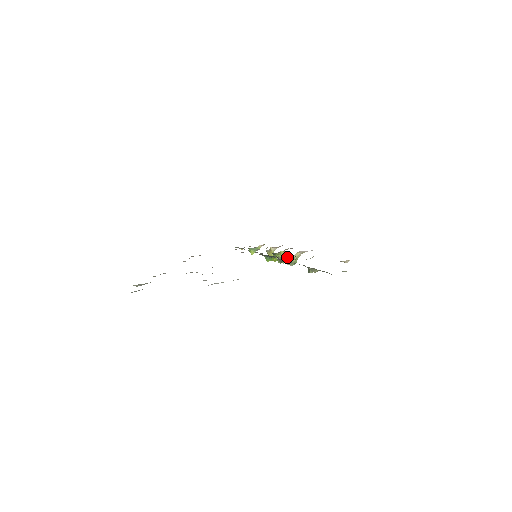
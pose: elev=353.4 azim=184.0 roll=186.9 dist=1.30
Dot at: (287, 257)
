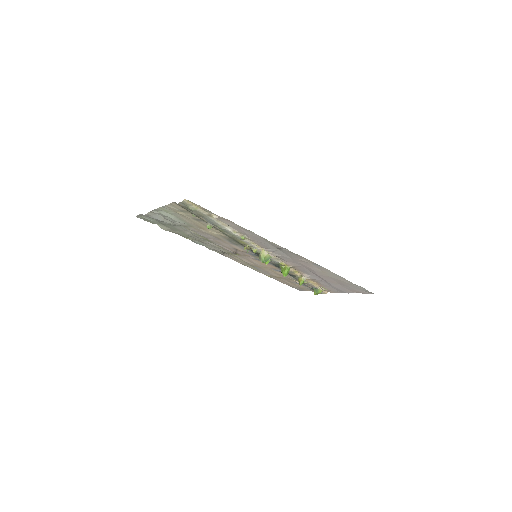
Dot at: (257, 252)
